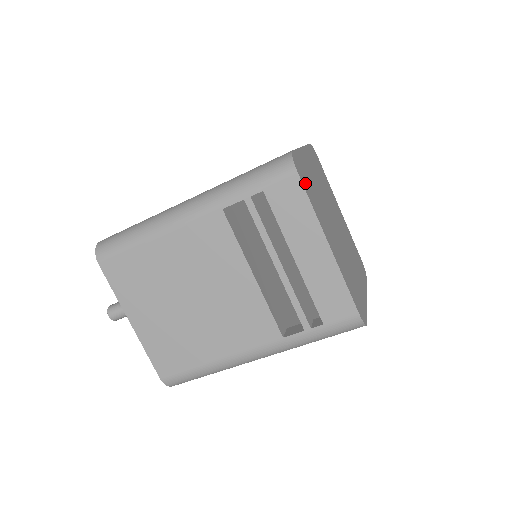
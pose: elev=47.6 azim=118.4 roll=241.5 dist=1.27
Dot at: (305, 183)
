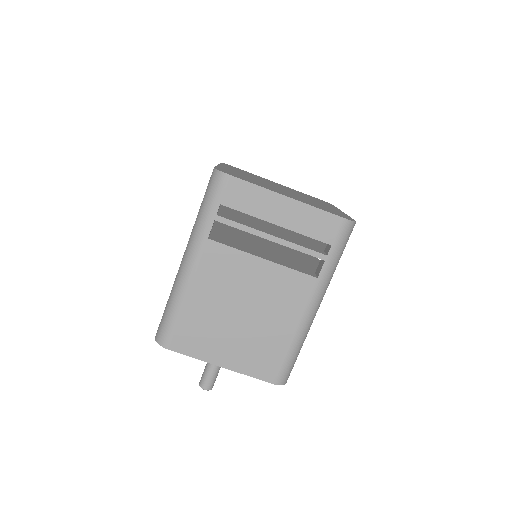
Dot at: (239, 177)
